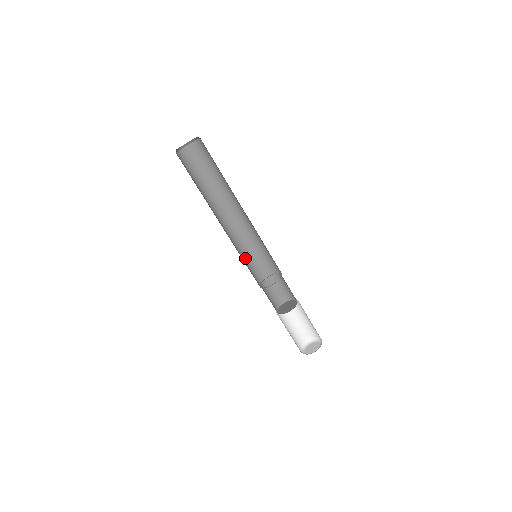
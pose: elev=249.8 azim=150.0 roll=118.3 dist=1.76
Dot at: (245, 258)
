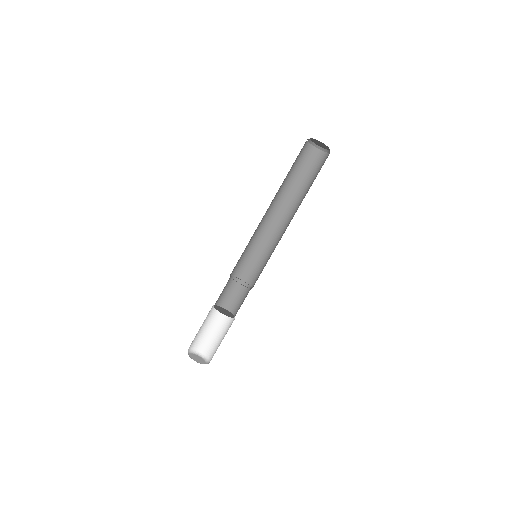
Dot at: occluded
